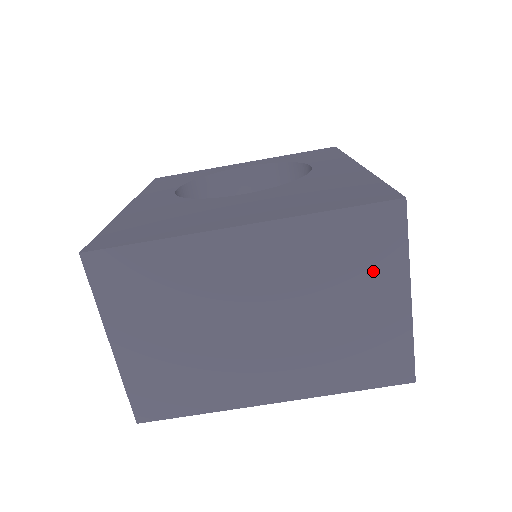
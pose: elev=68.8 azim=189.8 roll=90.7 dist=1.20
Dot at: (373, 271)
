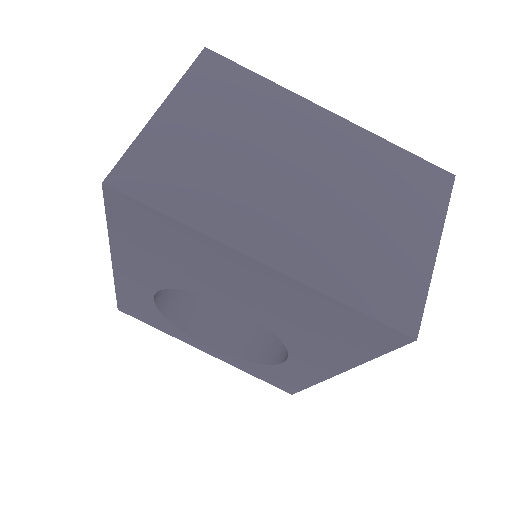
Dot at: (414, 206)
